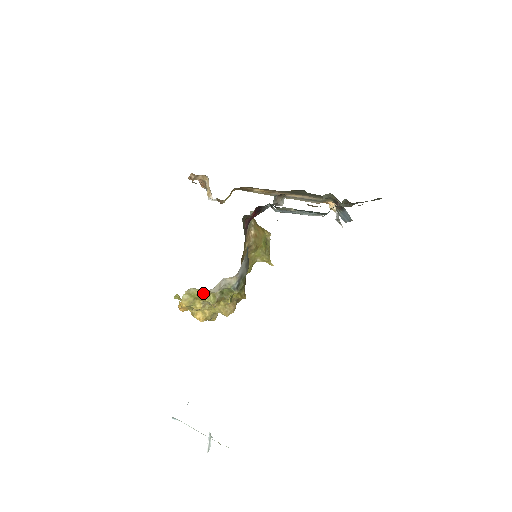
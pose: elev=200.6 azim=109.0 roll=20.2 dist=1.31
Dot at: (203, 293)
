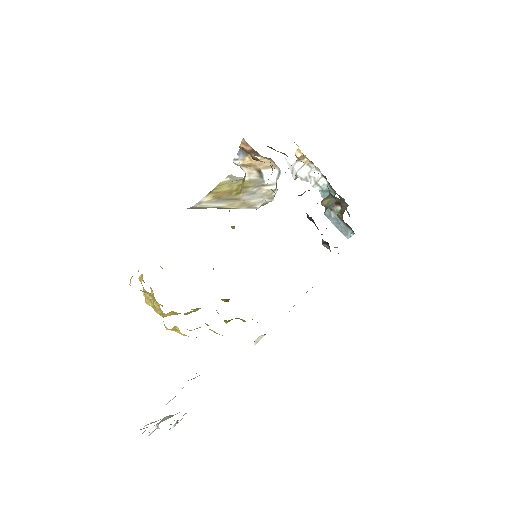
Dot at: occluded
